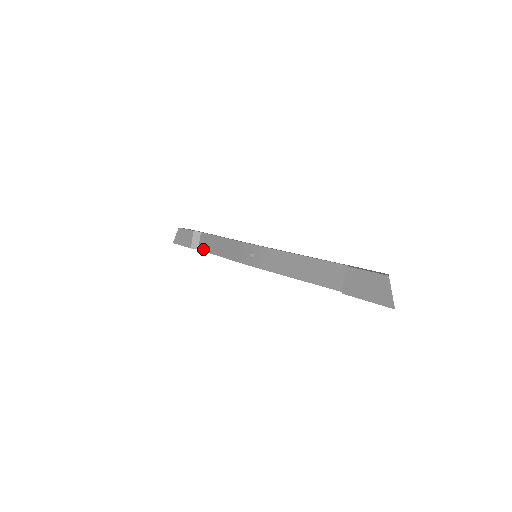
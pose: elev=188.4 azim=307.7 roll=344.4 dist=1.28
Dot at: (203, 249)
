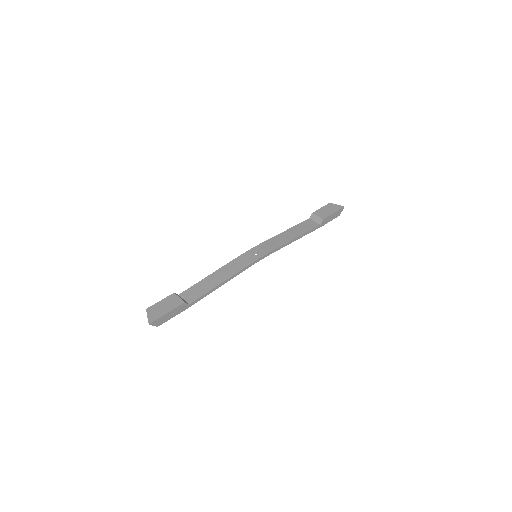
Dot at: (197, 297)
